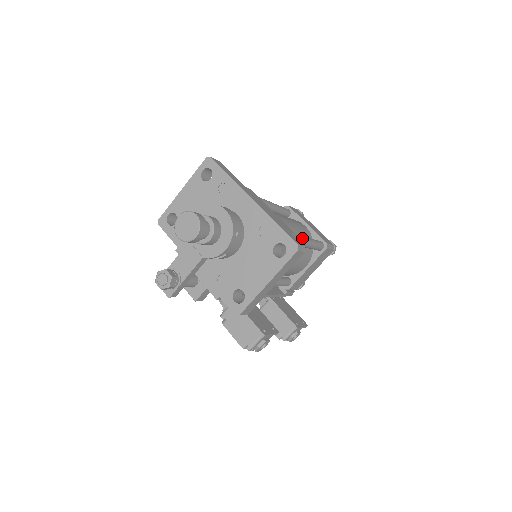
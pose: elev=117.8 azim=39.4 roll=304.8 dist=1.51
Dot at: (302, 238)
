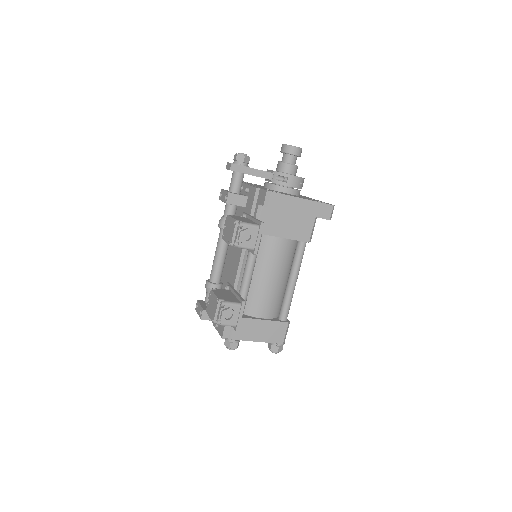
Dot at: occluded
